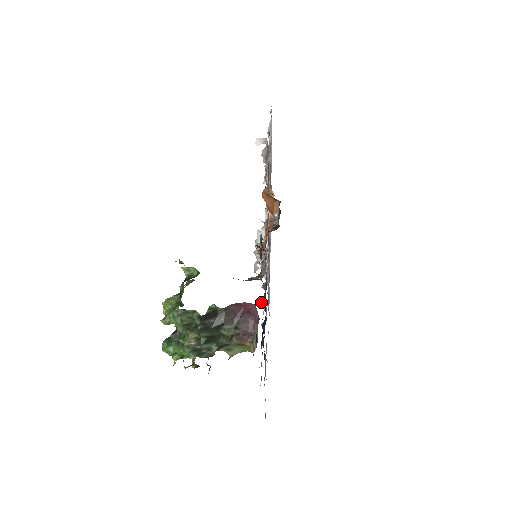
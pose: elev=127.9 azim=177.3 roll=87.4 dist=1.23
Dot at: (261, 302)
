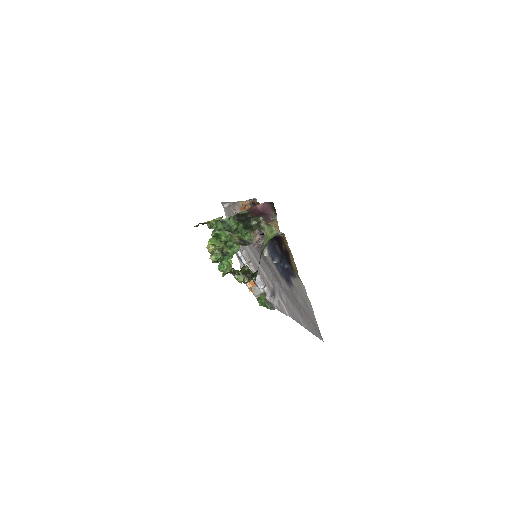
Dot at: (273, 261)
